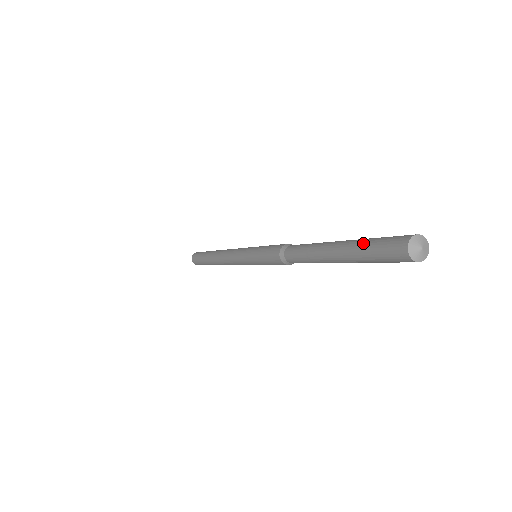
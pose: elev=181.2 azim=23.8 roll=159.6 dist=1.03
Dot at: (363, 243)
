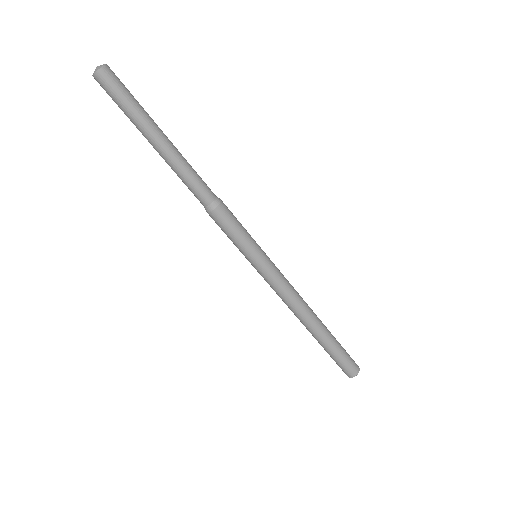
Dot at: occluded
